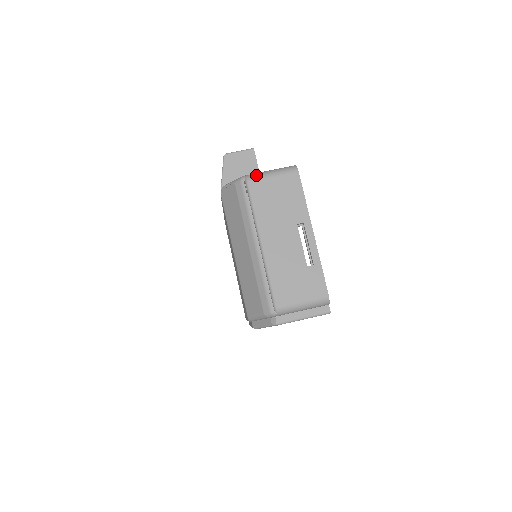
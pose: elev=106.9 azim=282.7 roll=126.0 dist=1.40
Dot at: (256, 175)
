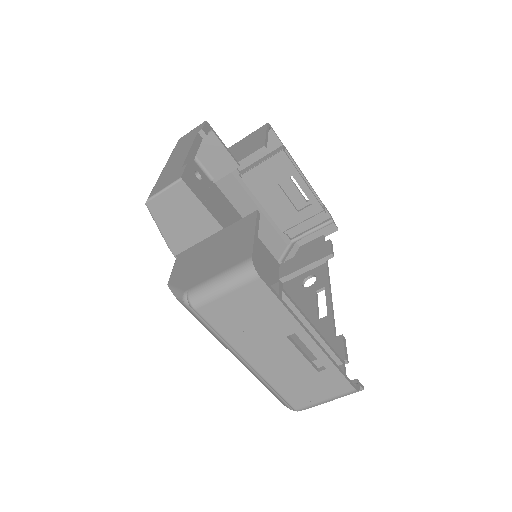
Dot at: (201, 297)
